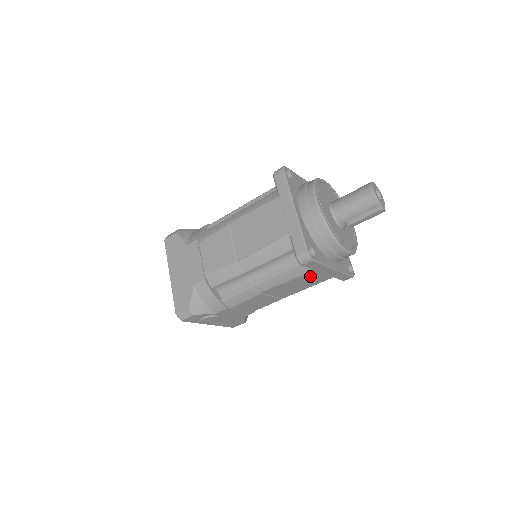
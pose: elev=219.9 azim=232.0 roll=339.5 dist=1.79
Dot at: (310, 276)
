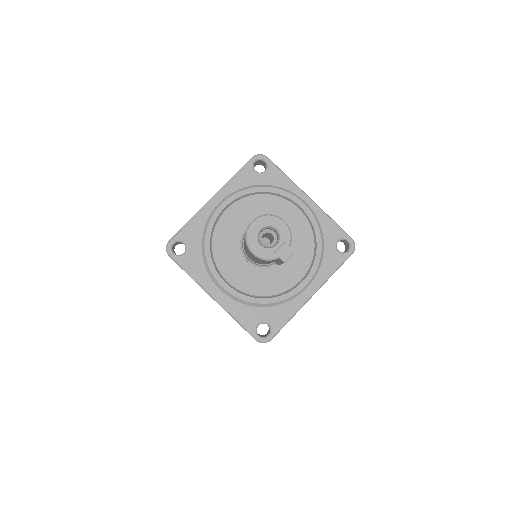
Dot at: occluded
